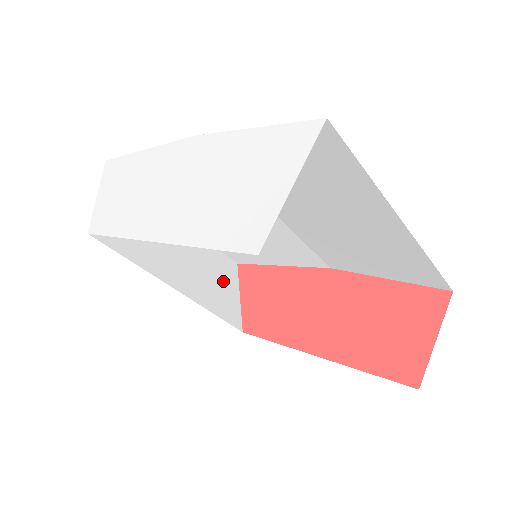
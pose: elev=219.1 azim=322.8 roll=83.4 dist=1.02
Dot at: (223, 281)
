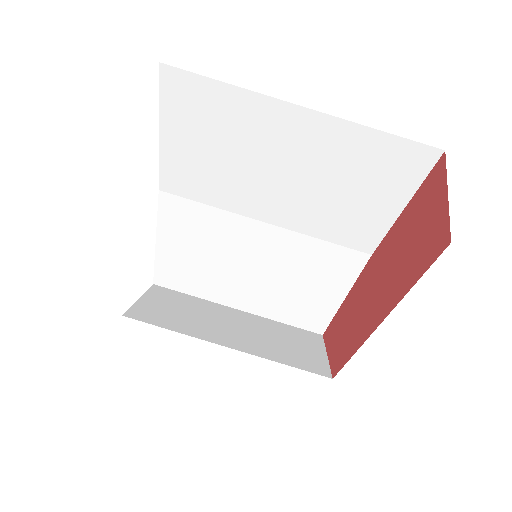
Dot at: (299, 345)
